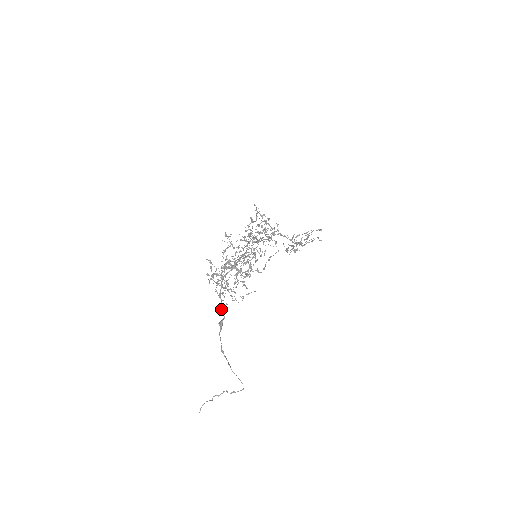
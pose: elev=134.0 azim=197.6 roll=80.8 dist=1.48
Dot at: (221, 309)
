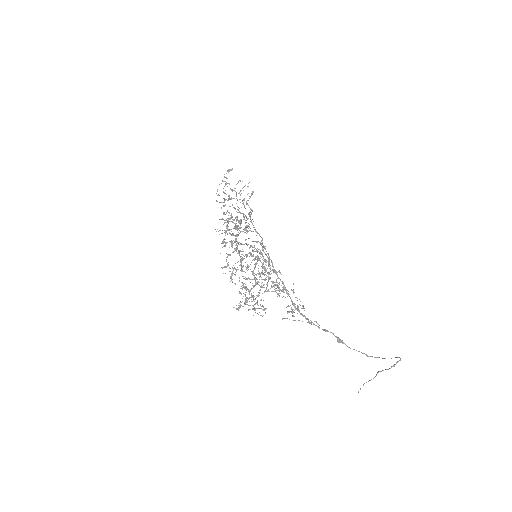
Dot at: occluded
